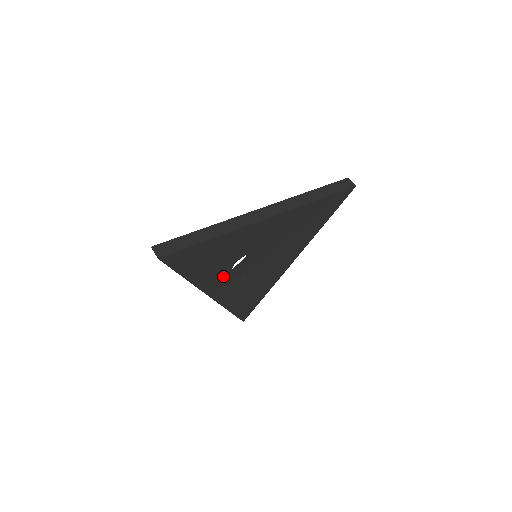
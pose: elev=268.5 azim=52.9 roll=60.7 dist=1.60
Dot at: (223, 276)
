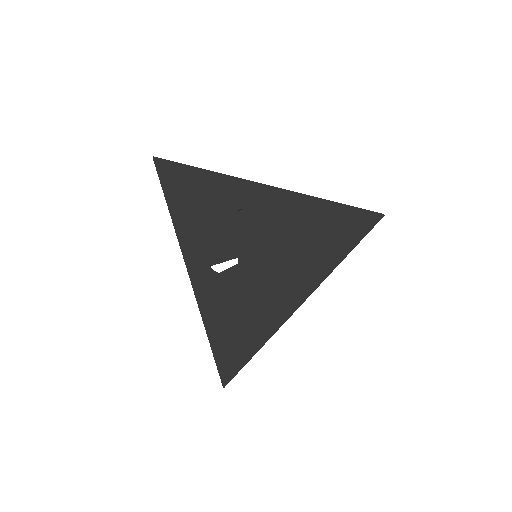
Dot at: (210, 247)
